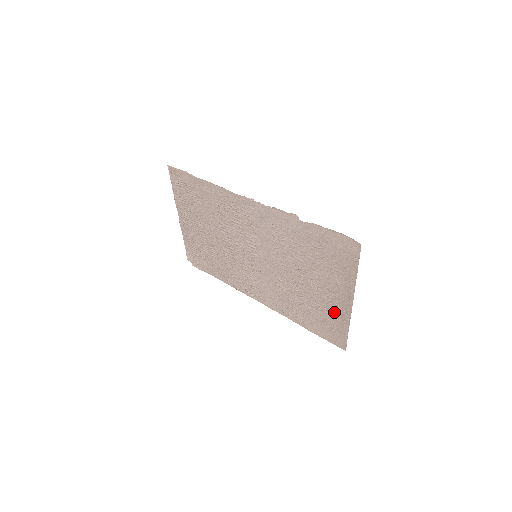
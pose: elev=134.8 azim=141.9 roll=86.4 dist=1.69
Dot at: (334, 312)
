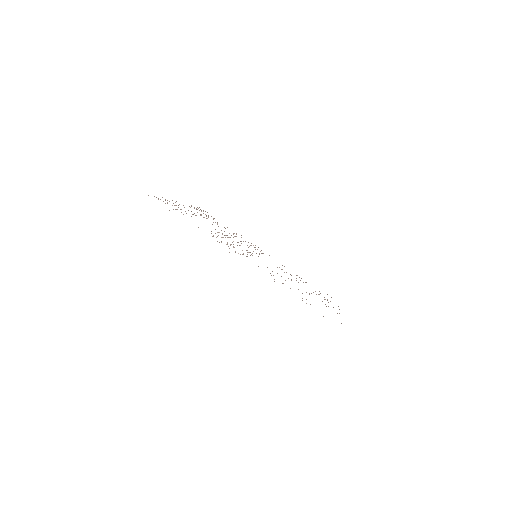
Dot at: occluded
